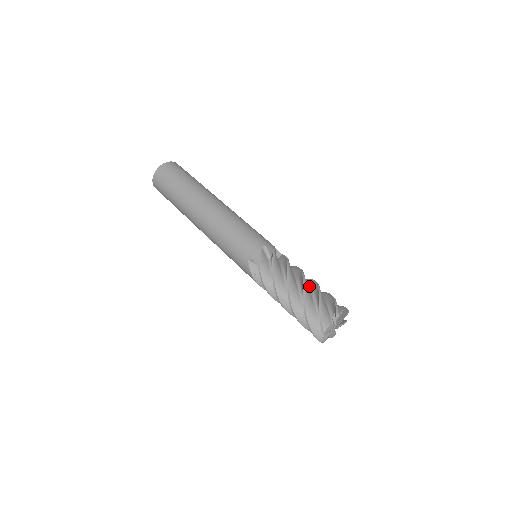
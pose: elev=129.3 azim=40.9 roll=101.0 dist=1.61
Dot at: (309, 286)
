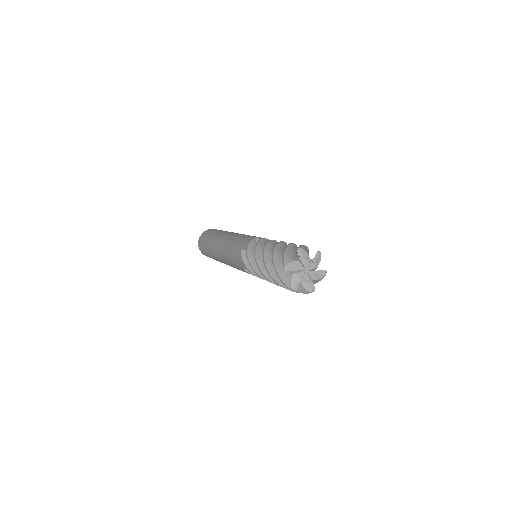
Dot at: occluded
